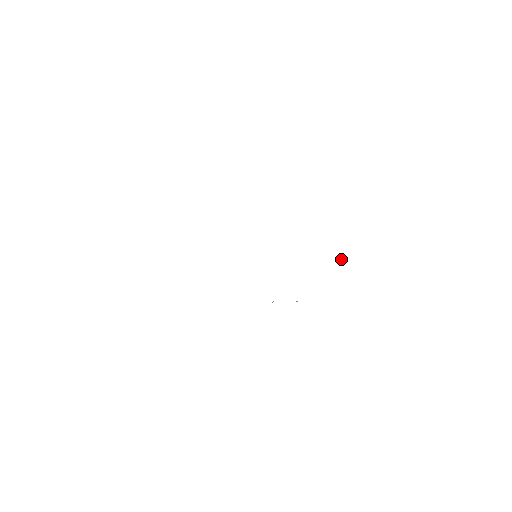
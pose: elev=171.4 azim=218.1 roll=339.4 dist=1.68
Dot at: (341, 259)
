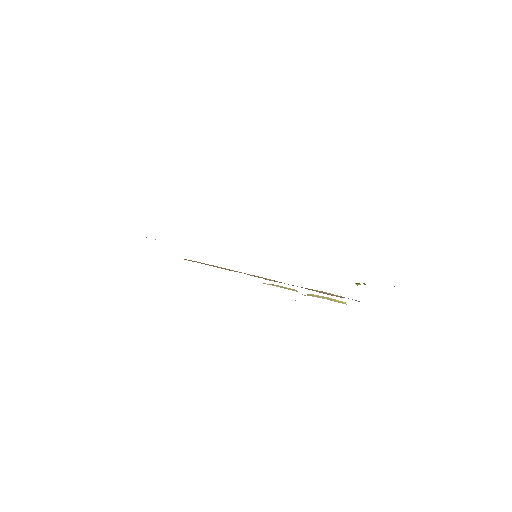
Dot at: (360, 284)
